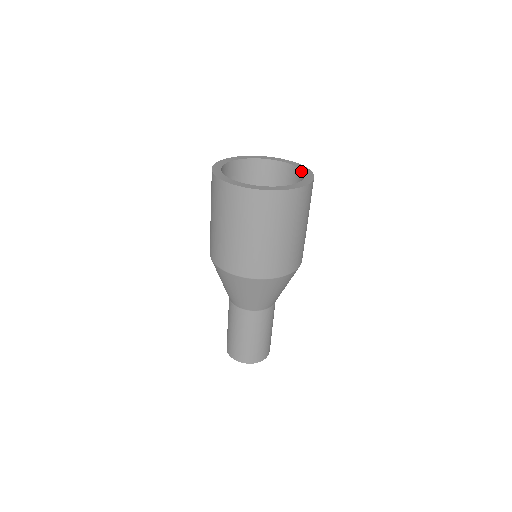
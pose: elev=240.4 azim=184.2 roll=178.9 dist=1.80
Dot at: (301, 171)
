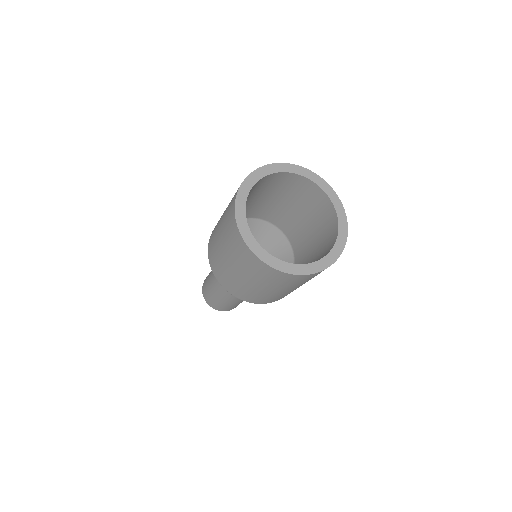
Dot at: (336, 237)
